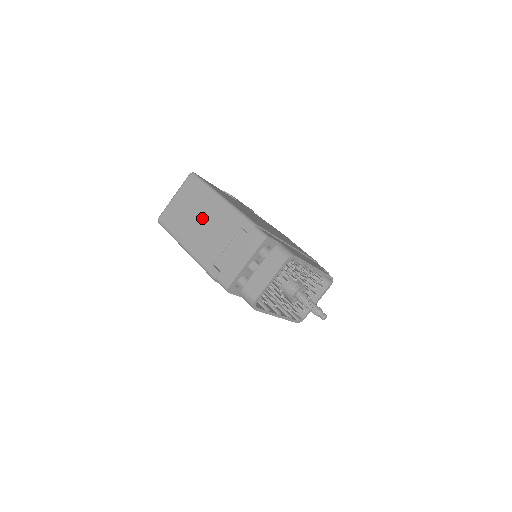
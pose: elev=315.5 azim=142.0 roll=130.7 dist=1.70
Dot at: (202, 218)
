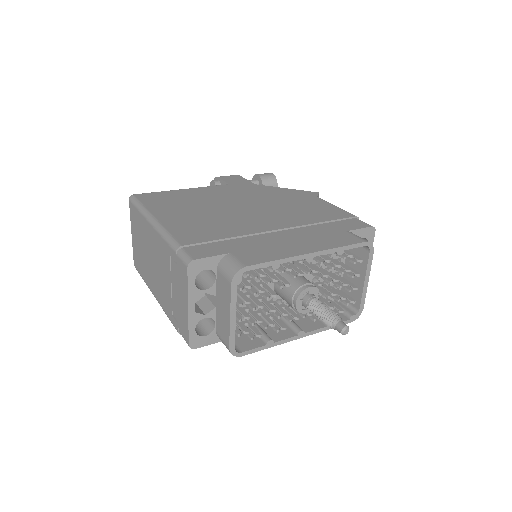
Dot at: (149, 254)
